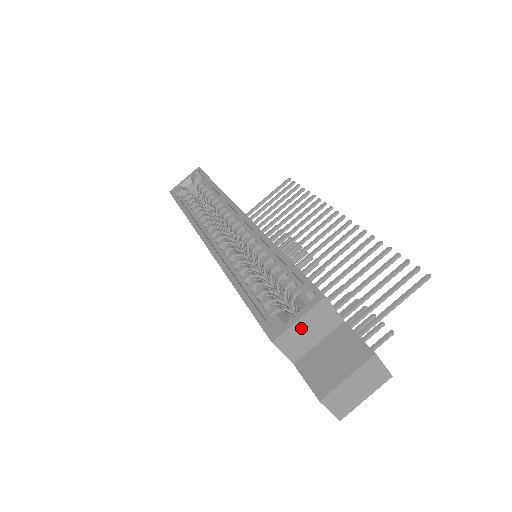
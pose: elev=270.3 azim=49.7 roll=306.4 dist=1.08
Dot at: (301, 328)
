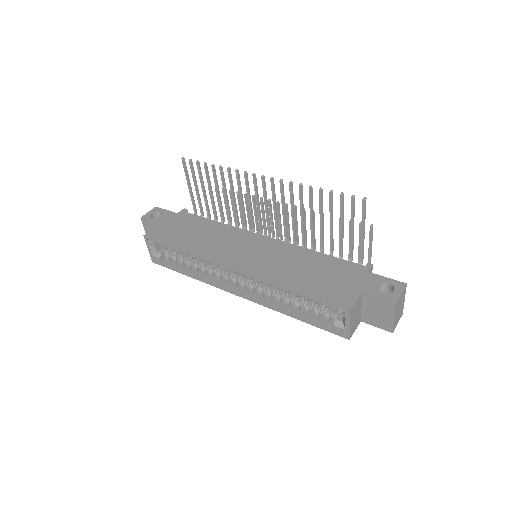
Dot at: (353, 322)
